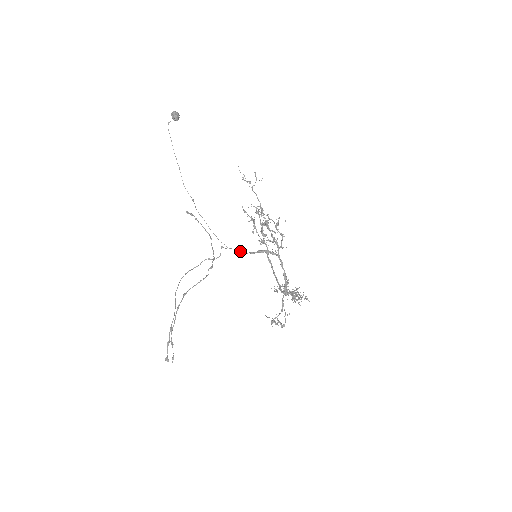
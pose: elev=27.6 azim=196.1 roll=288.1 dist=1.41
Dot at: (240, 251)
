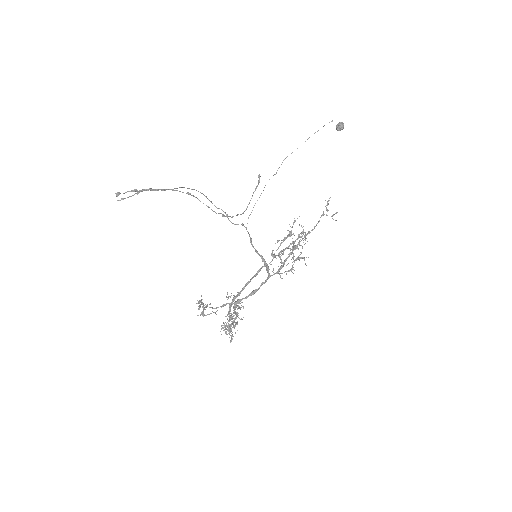
Dot at: occluded
